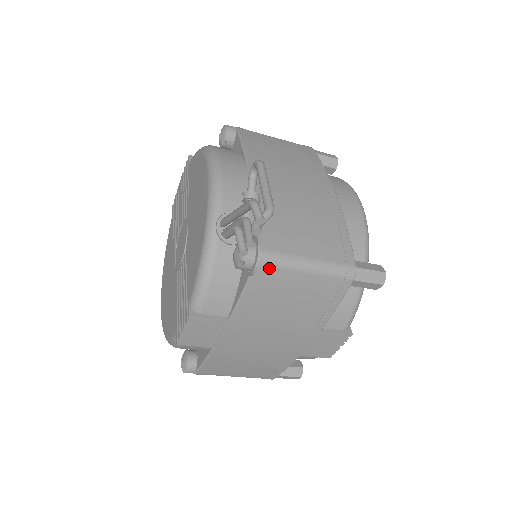
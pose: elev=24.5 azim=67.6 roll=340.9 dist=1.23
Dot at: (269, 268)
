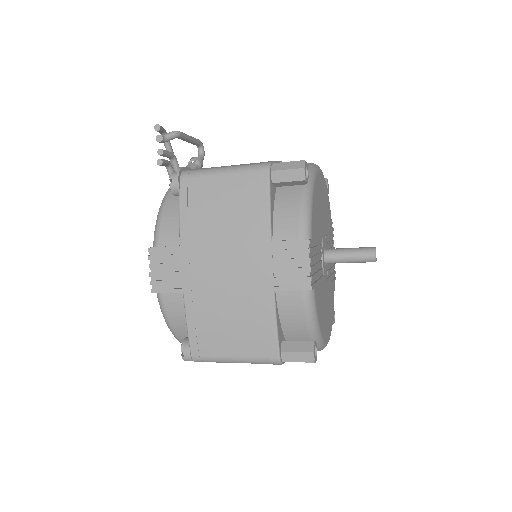
Dot at: (191, 179)
